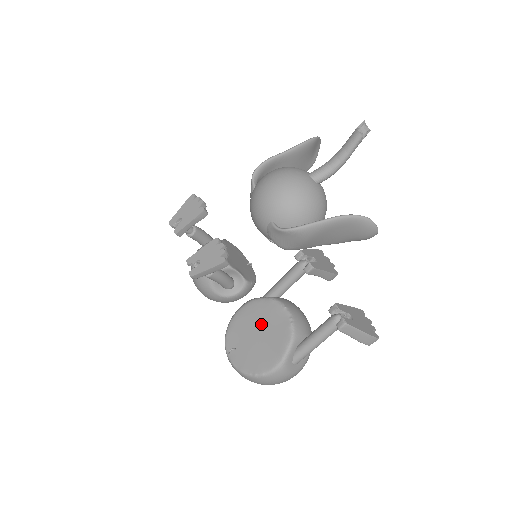
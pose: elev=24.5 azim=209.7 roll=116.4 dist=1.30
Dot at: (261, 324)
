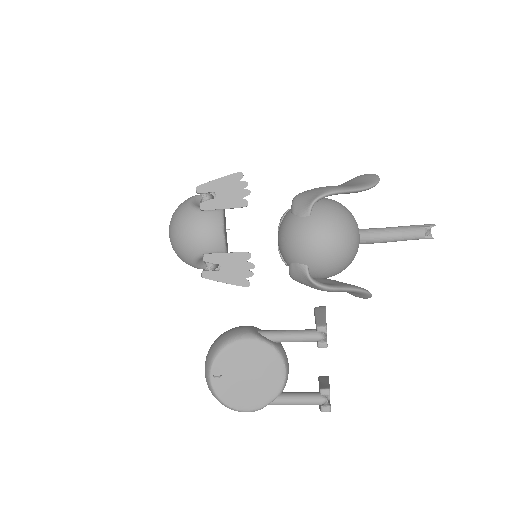
Dot at: (256, 367)
